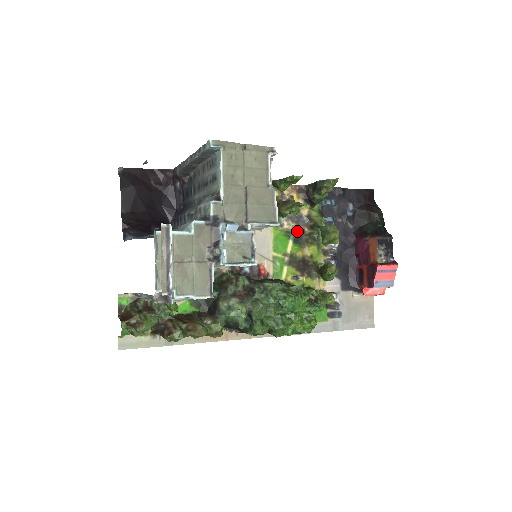
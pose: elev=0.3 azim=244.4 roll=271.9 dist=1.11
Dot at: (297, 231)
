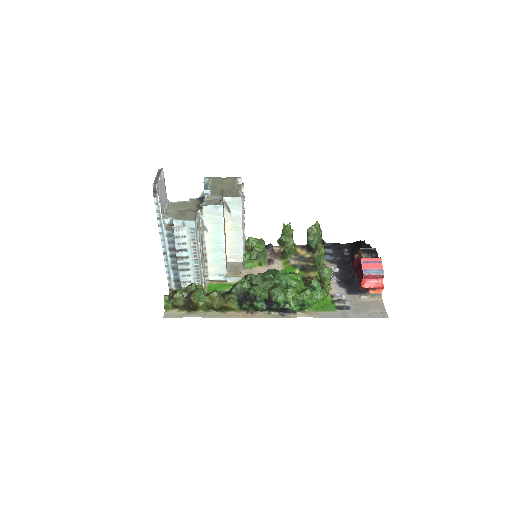
Dot at: (302, 265)
